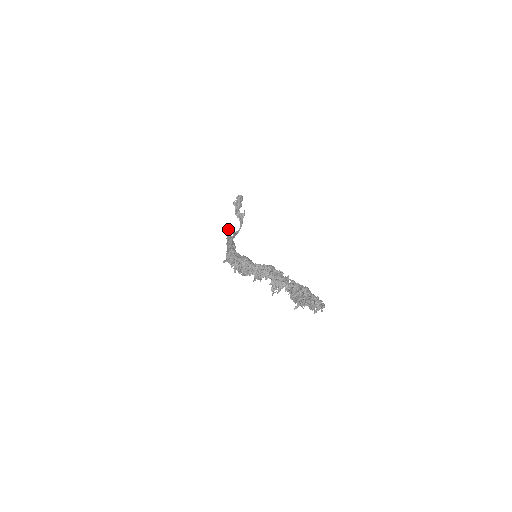
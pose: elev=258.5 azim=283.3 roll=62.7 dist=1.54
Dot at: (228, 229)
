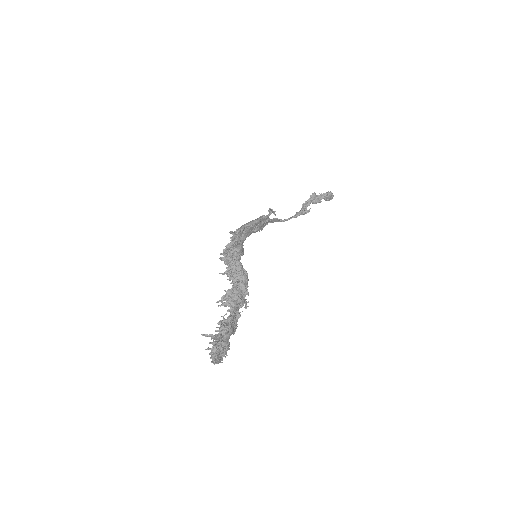
Dot at: (271, 210)
